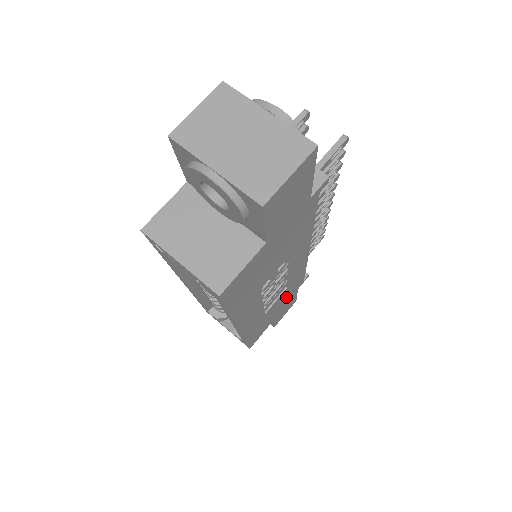
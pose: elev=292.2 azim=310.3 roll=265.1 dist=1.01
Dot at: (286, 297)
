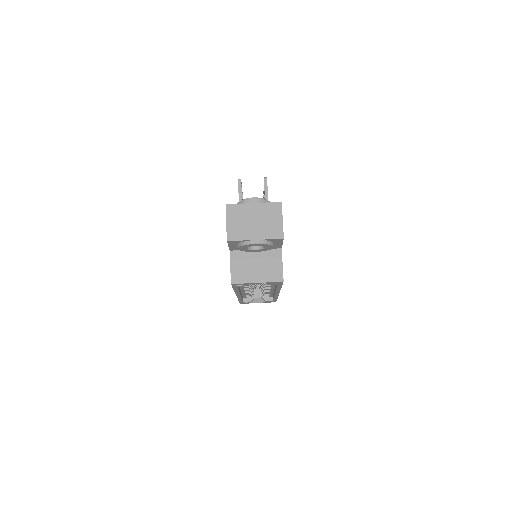
Dot at: occluded
